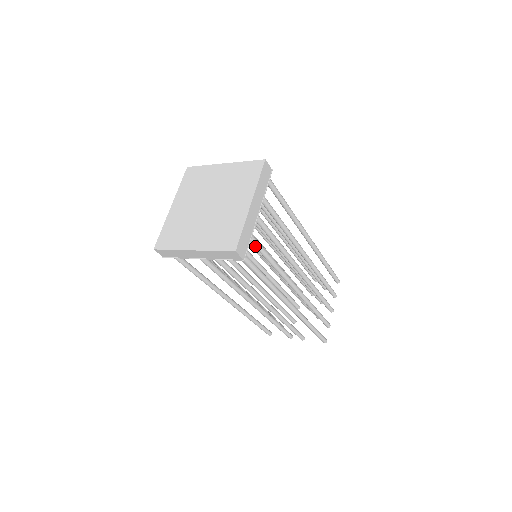
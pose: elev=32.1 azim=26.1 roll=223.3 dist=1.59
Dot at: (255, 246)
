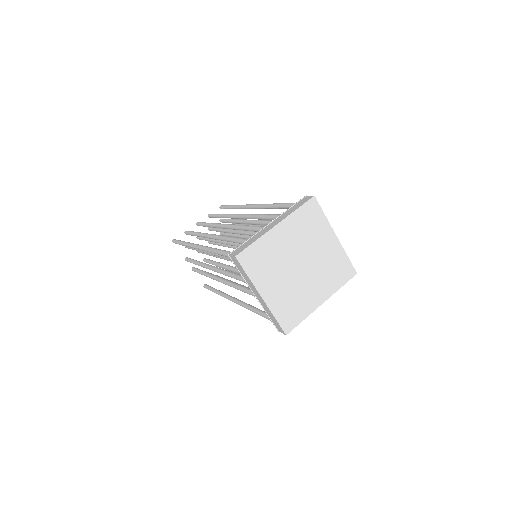
Dot at: occluded
